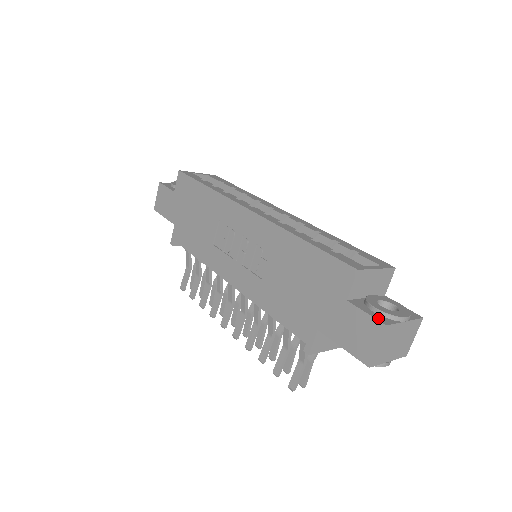
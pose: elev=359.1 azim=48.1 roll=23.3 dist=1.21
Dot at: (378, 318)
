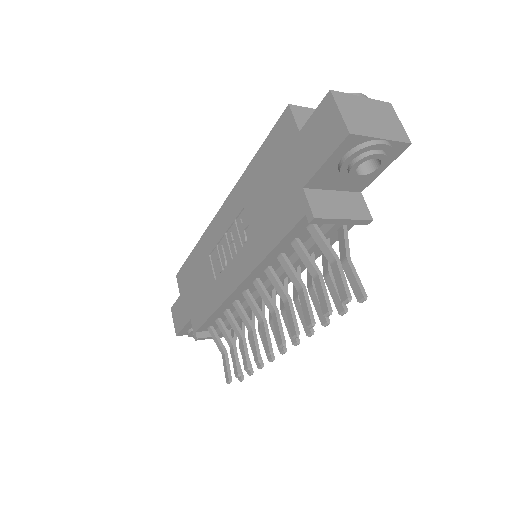
Dot at: (325, 101)
